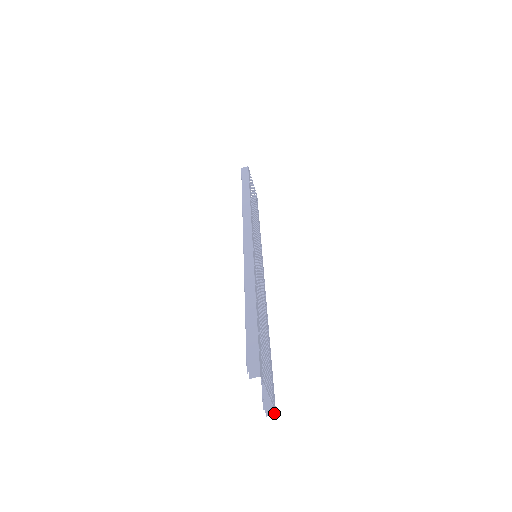
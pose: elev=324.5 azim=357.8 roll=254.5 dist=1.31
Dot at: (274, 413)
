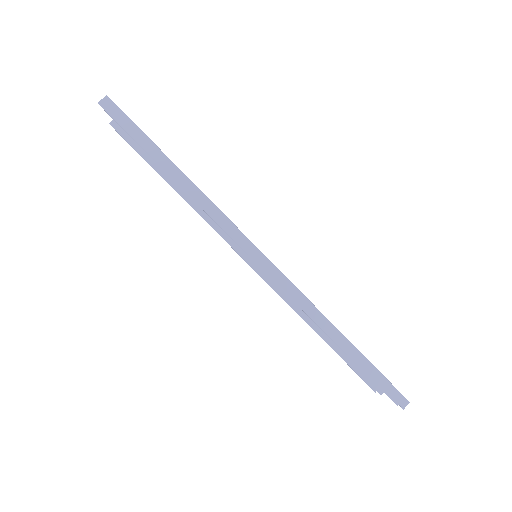
Dot at: occluded
